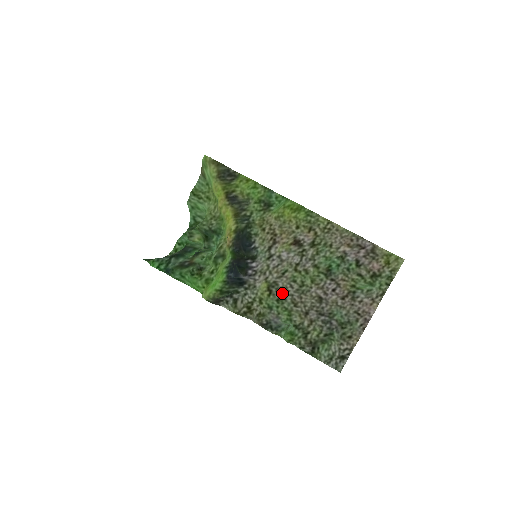
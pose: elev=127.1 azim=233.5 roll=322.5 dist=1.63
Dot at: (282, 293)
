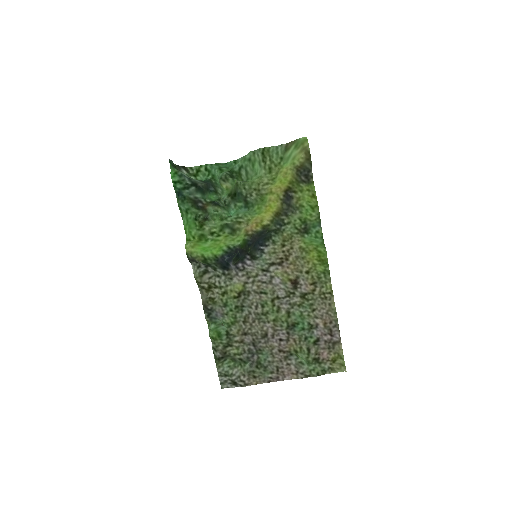
Dot at: (245, 305)
